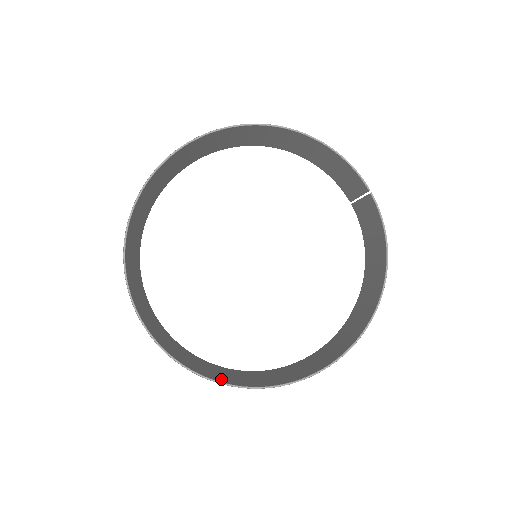
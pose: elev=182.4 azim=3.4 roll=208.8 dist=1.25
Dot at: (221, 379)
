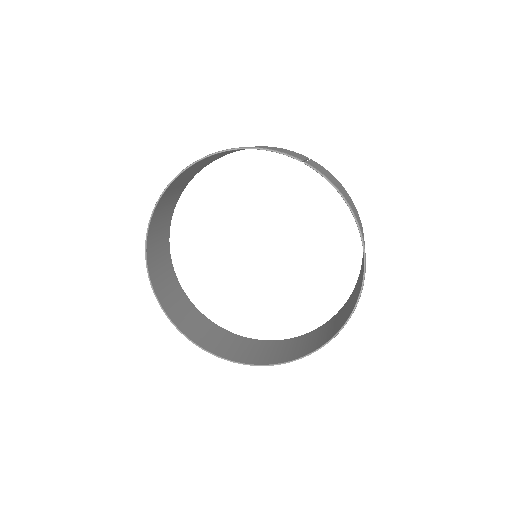
Dot at: (282, 359)
